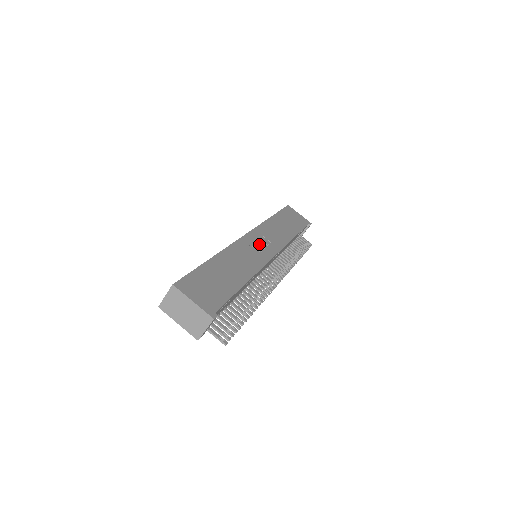
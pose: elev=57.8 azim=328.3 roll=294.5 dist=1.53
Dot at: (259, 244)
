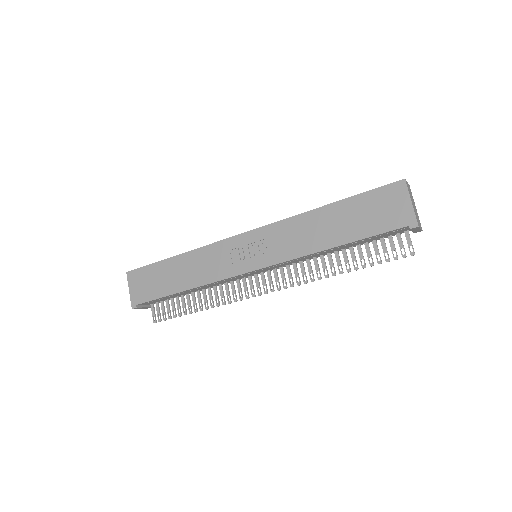
Dot at: (248, 250)
